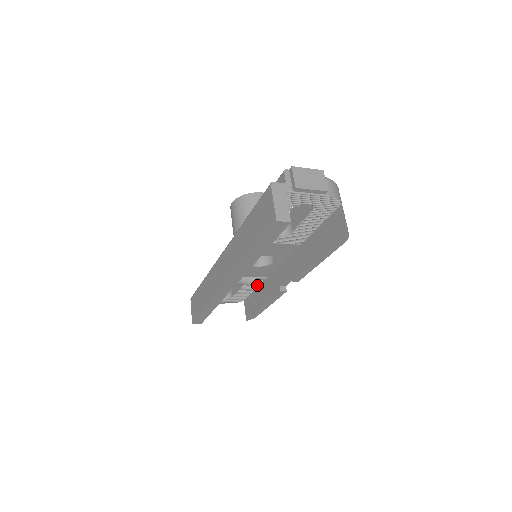
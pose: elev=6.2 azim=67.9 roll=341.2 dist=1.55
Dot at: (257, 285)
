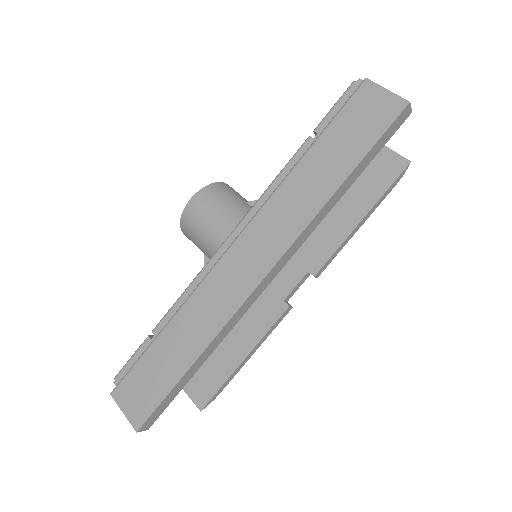
Dot at: occluded
